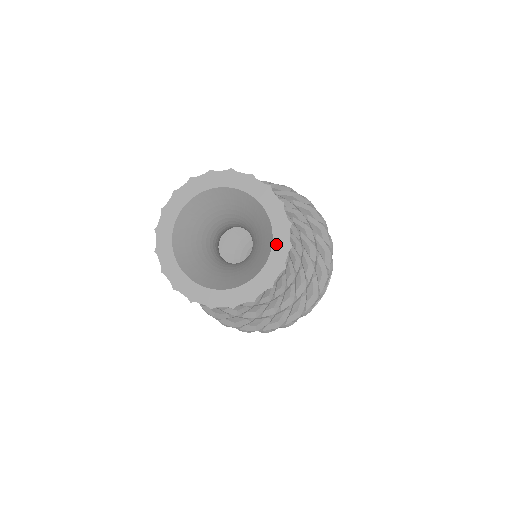
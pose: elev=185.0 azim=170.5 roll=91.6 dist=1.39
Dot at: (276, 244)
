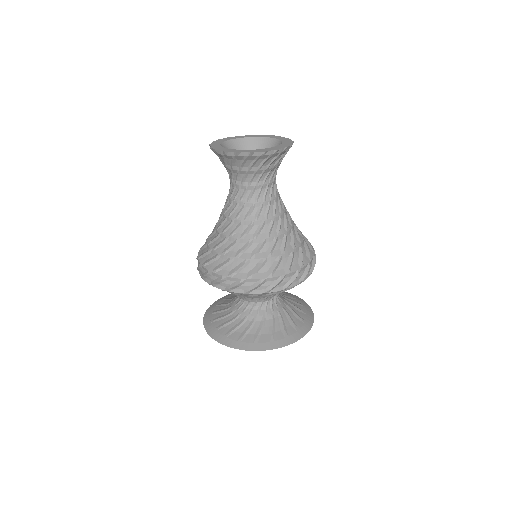
Dot at: (284, 144)
